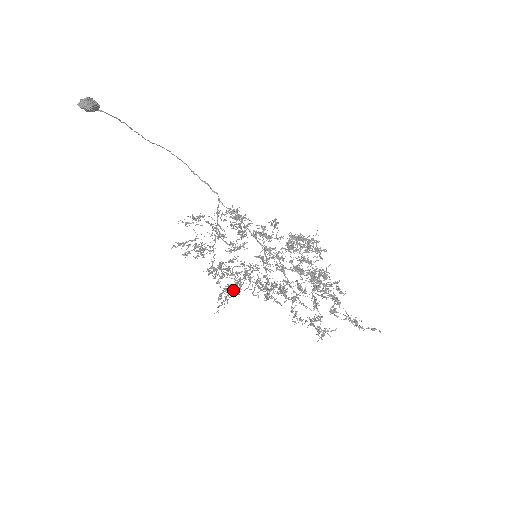
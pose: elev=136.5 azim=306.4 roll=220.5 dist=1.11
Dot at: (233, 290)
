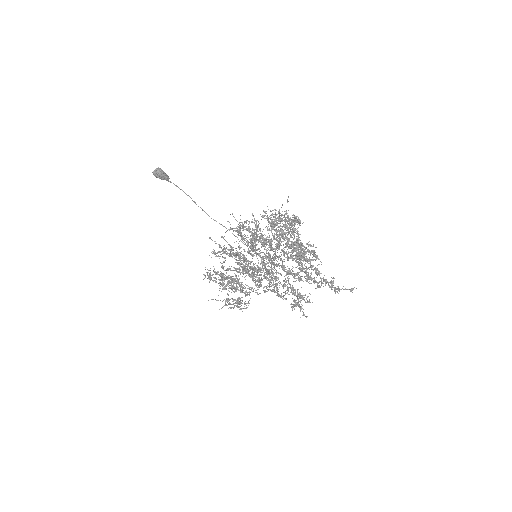
Dot at: (244, 306)
